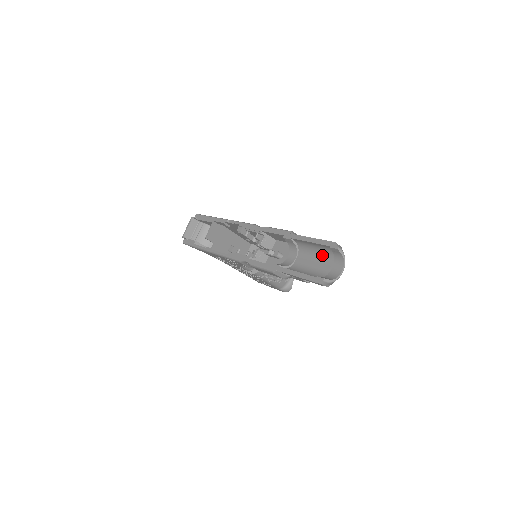
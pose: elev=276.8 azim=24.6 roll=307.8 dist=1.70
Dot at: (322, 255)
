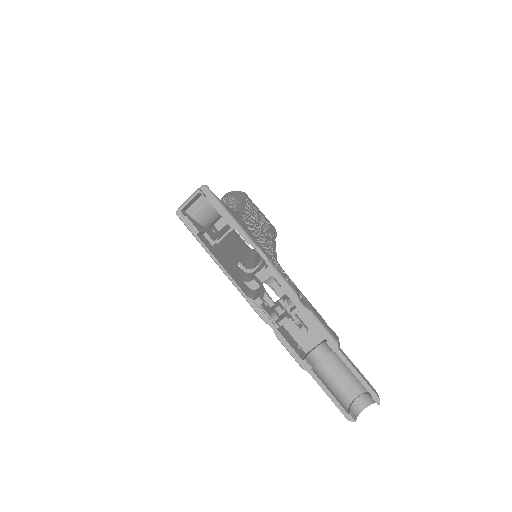
Dot at: (355, 378)
